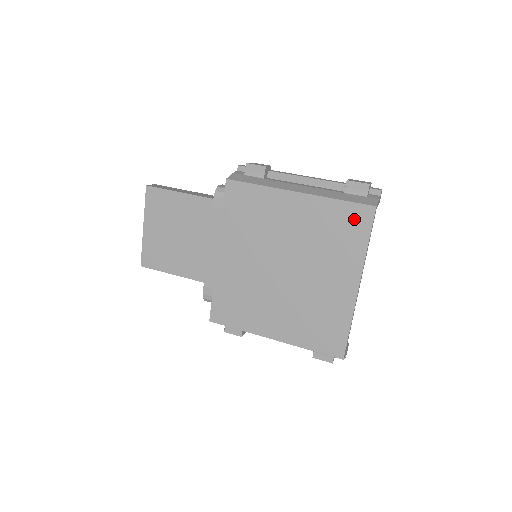
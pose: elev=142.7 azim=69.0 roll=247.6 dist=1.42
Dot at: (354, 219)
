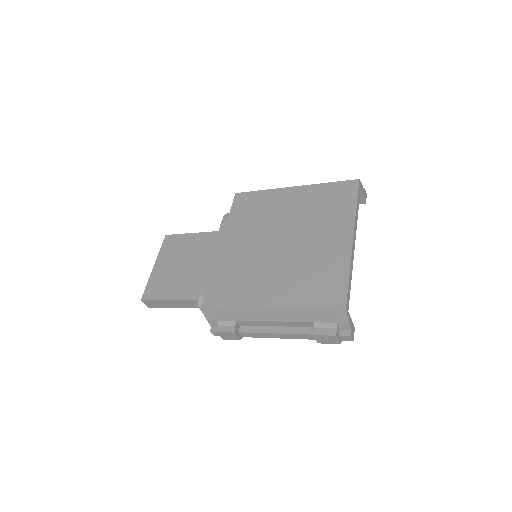
Dot at: (342, 191)
